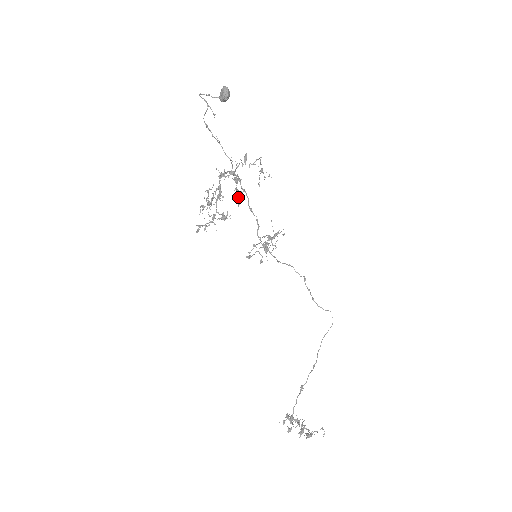
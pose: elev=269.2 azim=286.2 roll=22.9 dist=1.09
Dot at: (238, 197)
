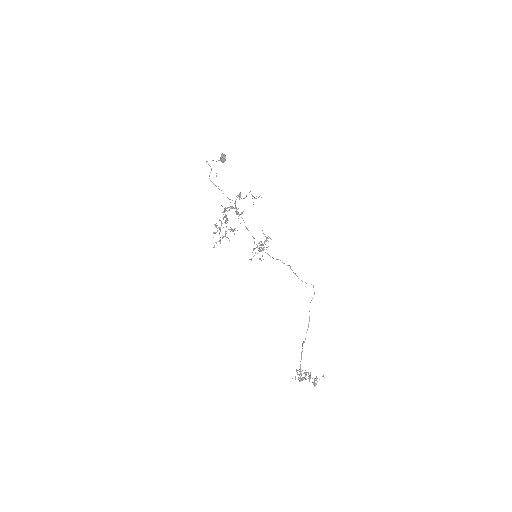
Dot at: occluded
